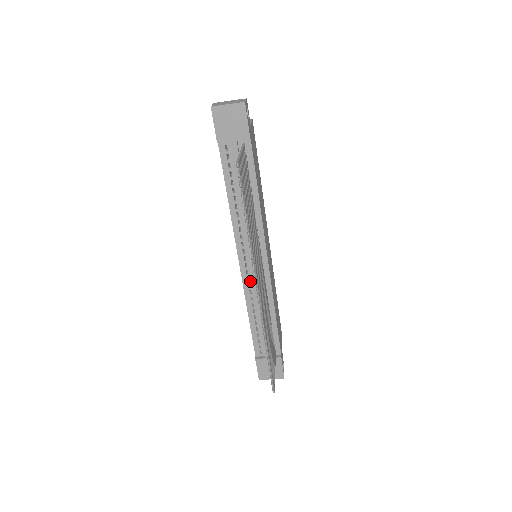
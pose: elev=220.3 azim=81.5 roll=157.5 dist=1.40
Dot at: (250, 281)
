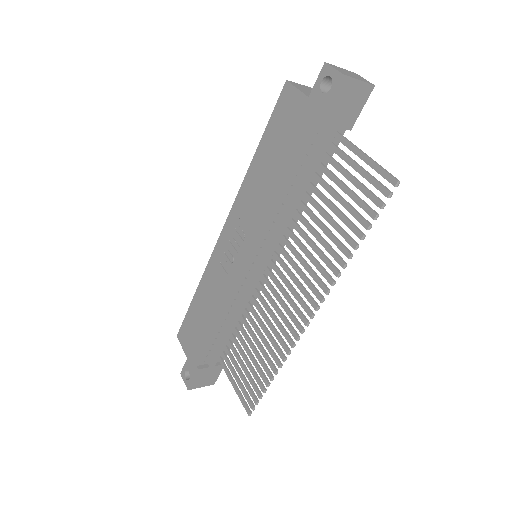
Dot at: (243, 286)
